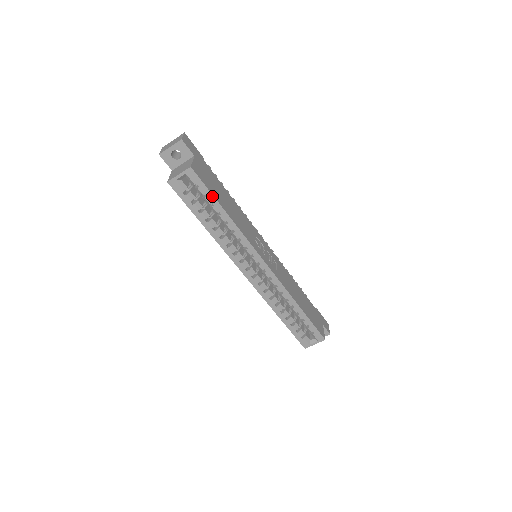
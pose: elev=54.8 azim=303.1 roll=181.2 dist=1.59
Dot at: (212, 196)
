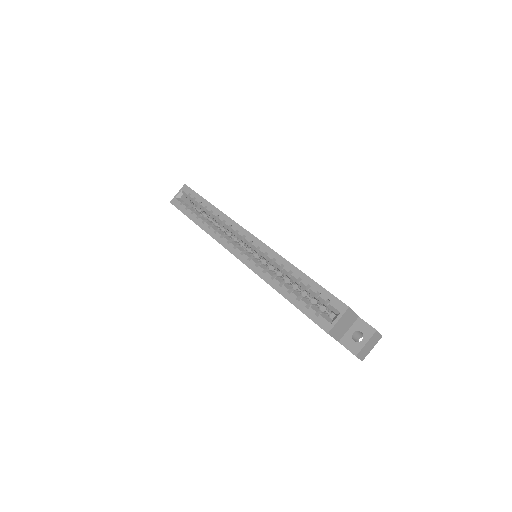
Dot at: (200, 197)
